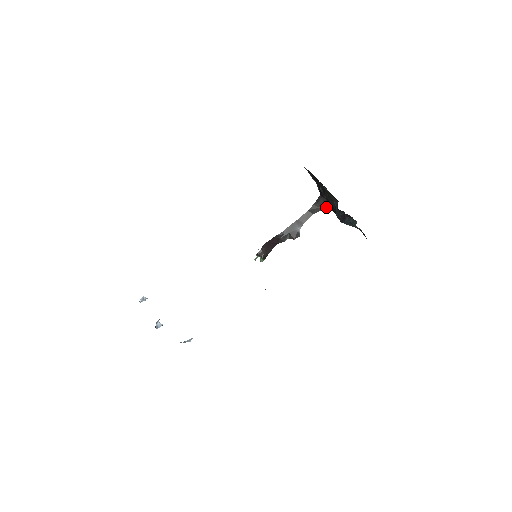
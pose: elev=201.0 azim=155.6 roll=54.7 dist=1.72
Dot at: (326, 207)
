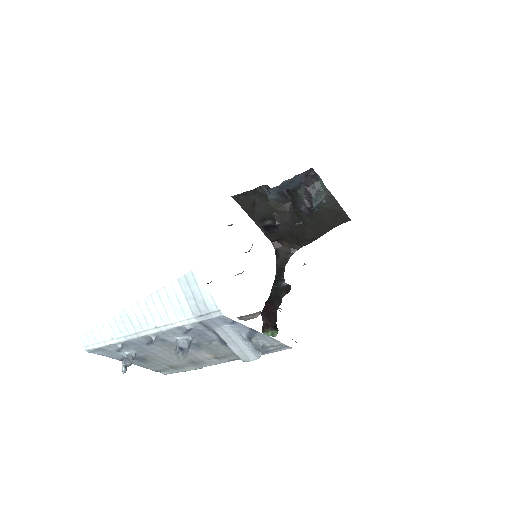
Dot at: (290, 253)
